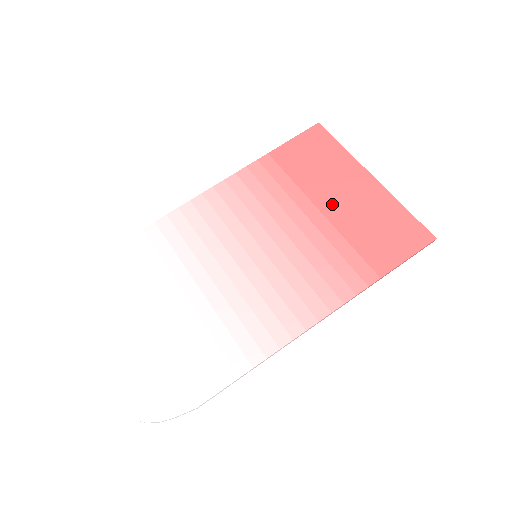
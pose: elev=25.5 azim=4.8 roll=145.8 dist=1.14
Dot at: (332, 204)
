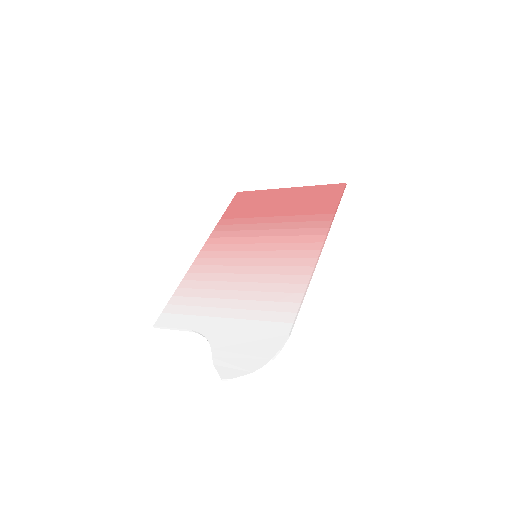
Dot at: (277, 210)
